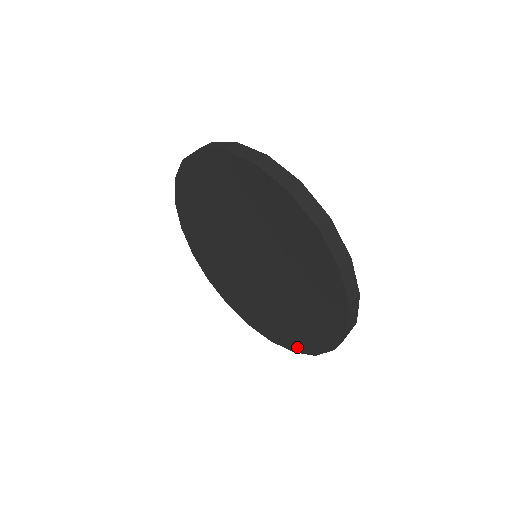
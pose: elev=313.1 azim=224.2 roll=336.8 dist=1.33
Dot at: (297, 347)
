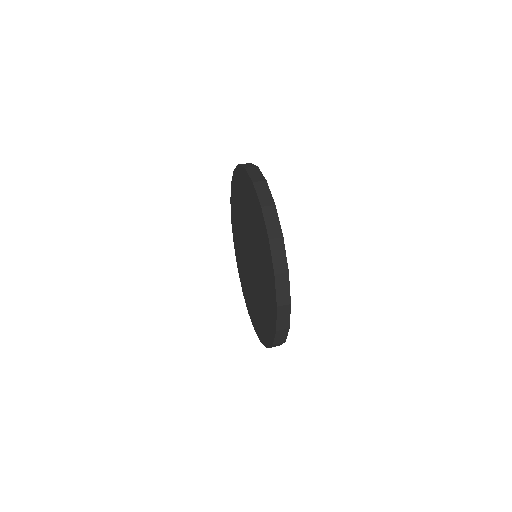
Dot at: (268, 340)
